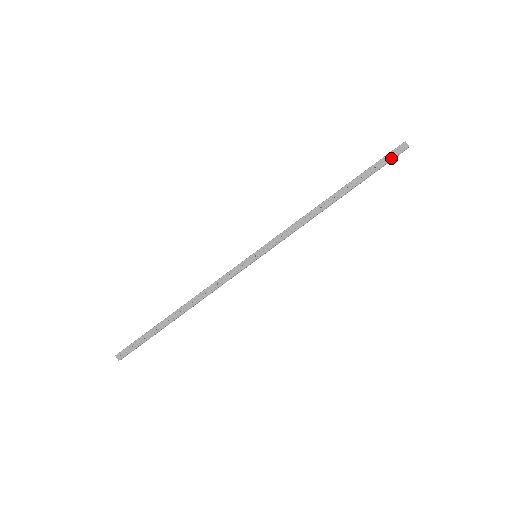
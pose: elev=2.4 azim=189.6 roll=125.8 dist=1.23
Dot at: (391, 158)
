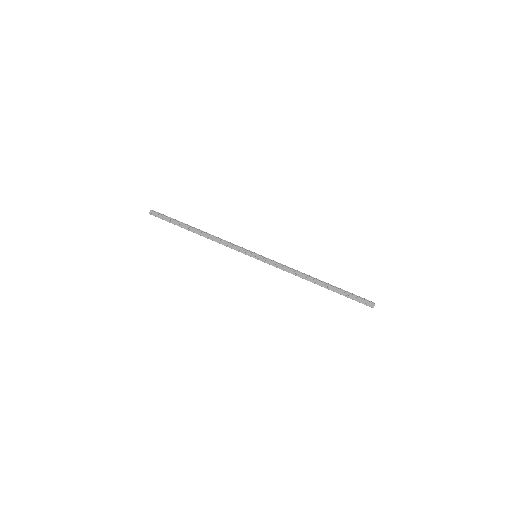
Dot at: (360, 302)
